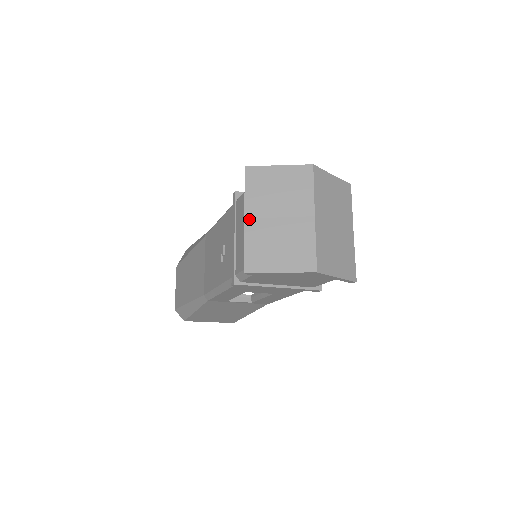
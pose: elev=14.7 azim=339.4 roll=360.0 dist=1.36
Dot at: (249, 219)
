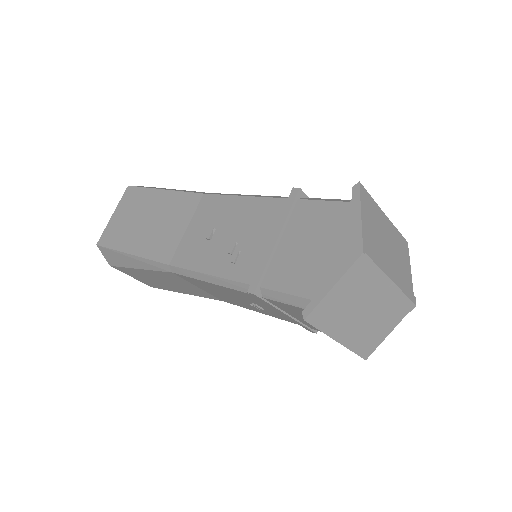
Dot at: (342, 339)
